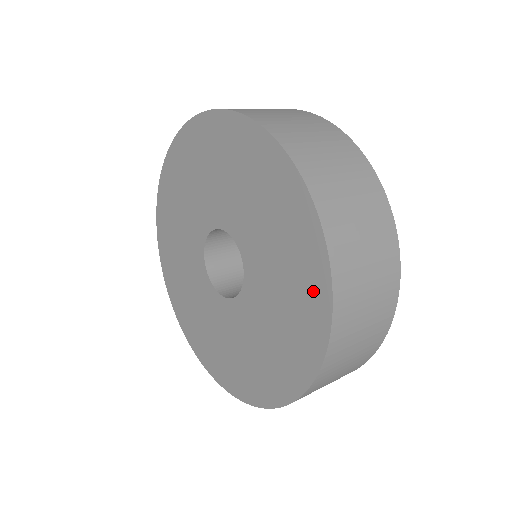
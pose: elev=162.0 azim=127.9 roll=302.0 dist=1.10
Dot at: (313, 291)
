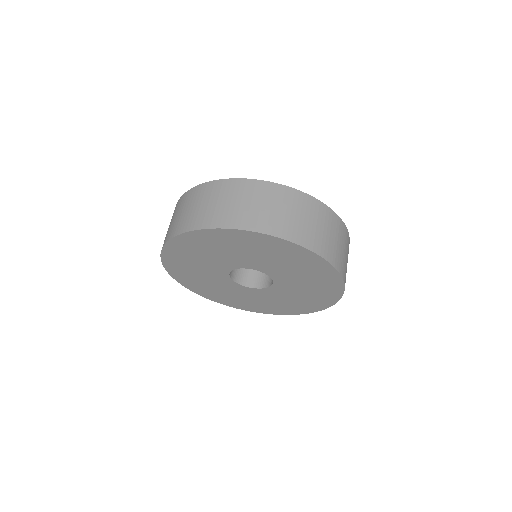
Dot at: (315, 264)
